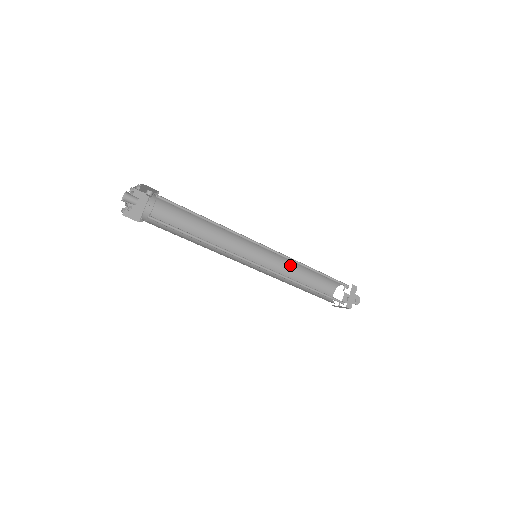
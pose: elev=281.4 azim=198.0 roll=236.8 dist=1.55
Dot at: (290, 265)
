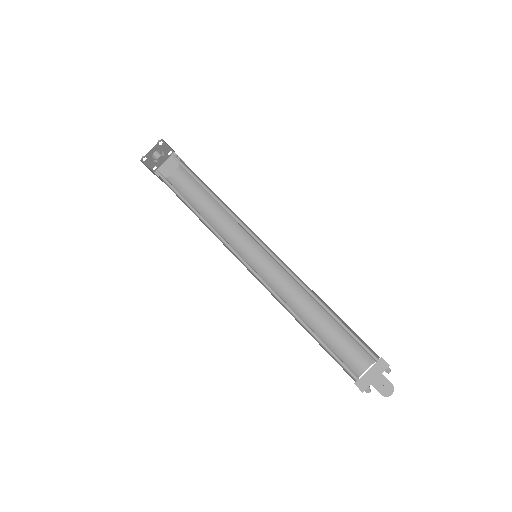
Dot at: occluded
